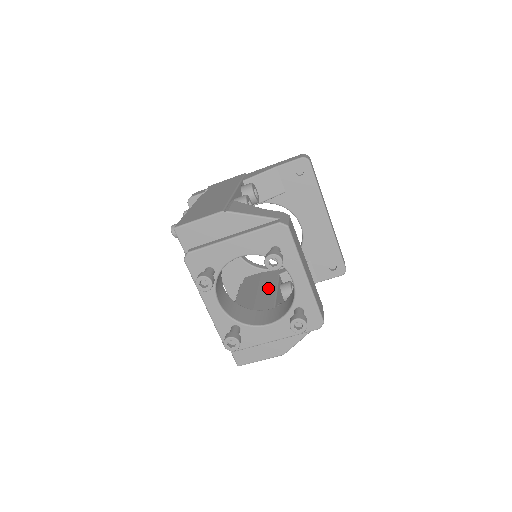
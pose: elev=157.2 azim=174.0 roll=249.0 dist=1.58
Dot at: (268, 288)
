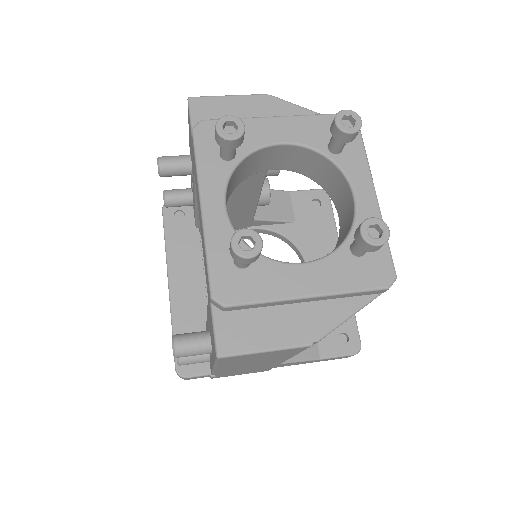
Dot at: occluded
